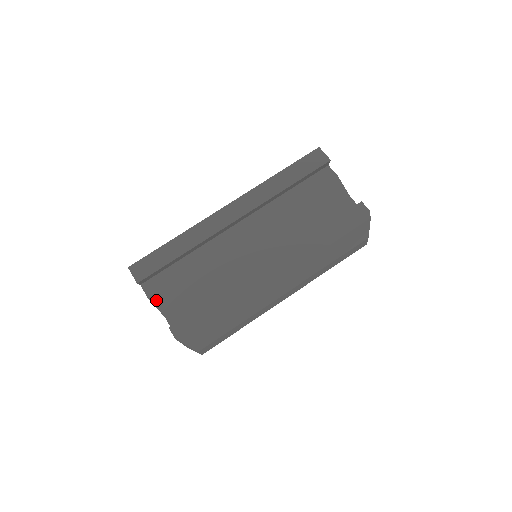
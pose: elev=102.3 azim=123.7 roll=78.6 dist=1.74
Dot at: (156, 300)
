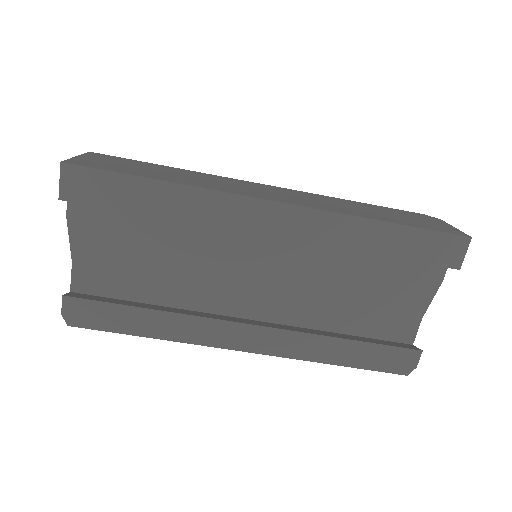
Dot at: (76, 230)
